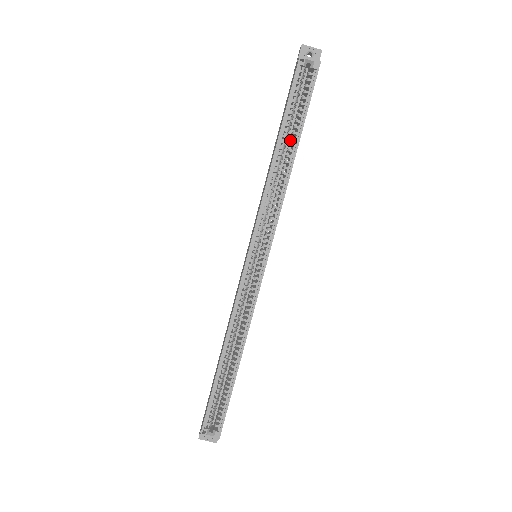
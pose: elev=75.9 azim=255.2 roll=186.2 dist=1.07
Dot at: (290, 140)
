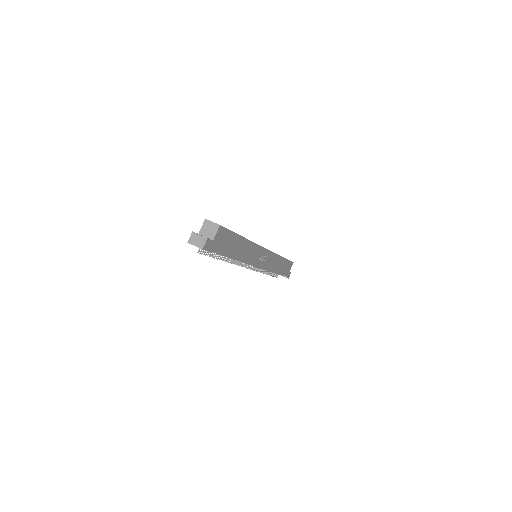
Dot at: occluded
